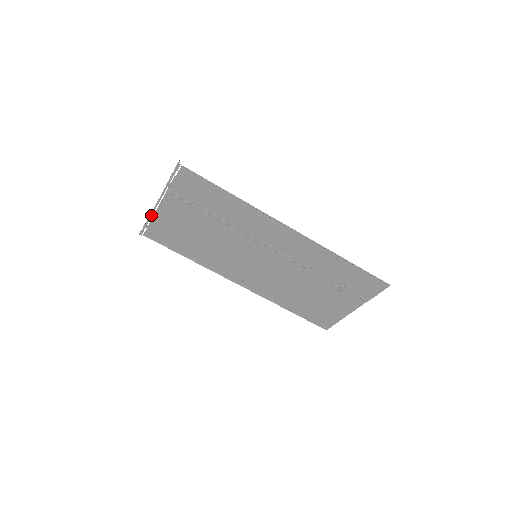
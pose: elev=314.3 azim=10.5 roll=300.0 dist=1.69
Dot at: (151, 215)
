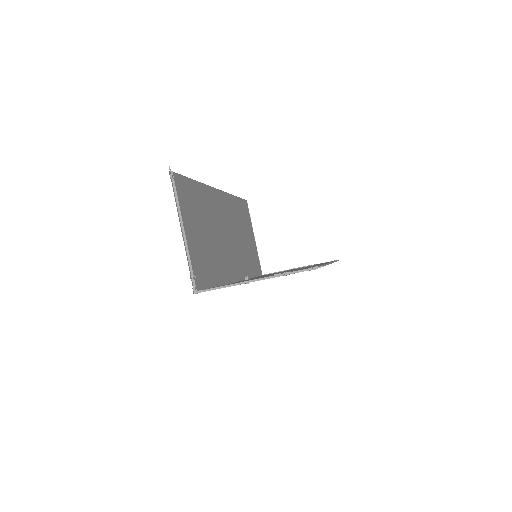
Dot at: occluded
